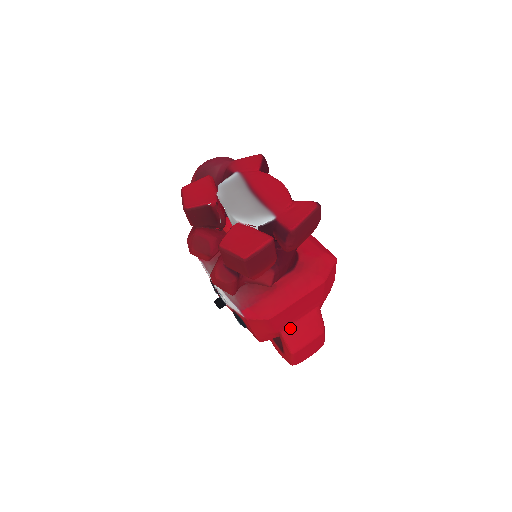
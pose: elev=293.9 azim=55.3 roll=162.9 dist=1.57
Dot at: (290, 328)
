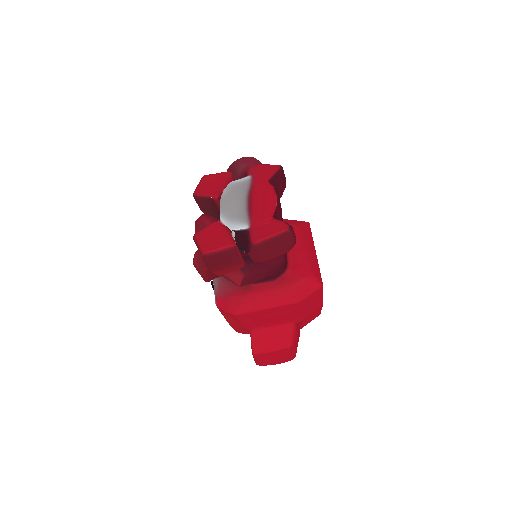
Dot at: (259, 331)
